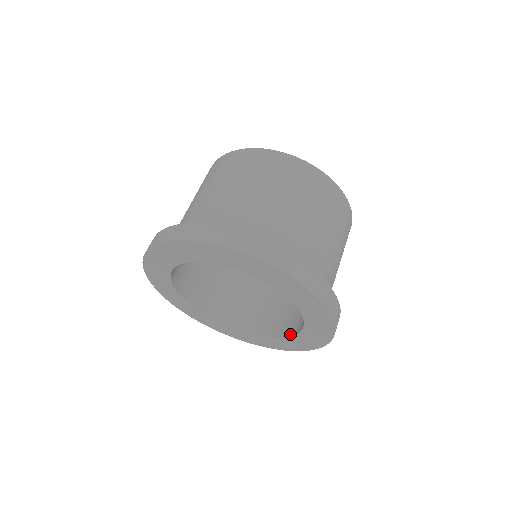
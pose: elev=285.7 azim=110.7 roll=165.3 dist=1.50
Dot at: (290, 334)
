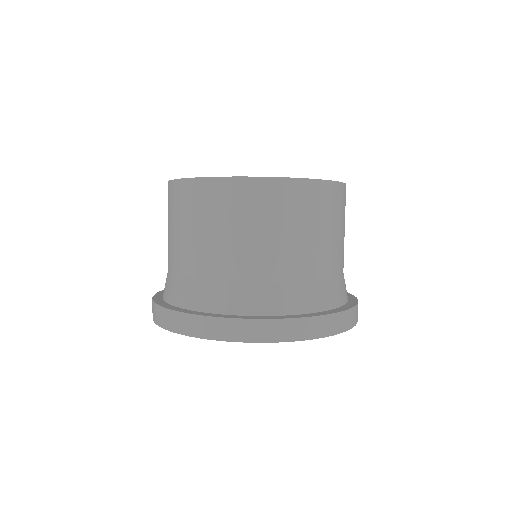
Dot at: occluded
